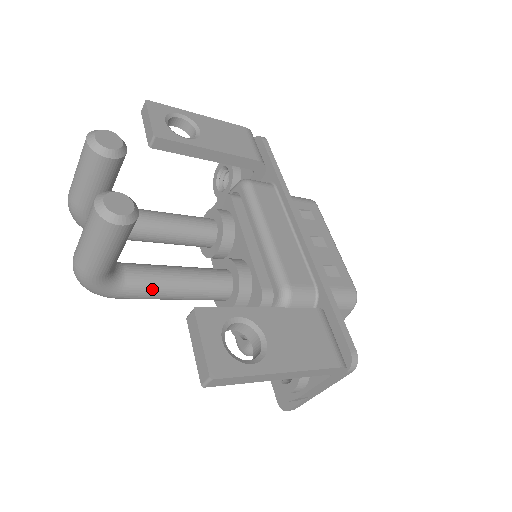
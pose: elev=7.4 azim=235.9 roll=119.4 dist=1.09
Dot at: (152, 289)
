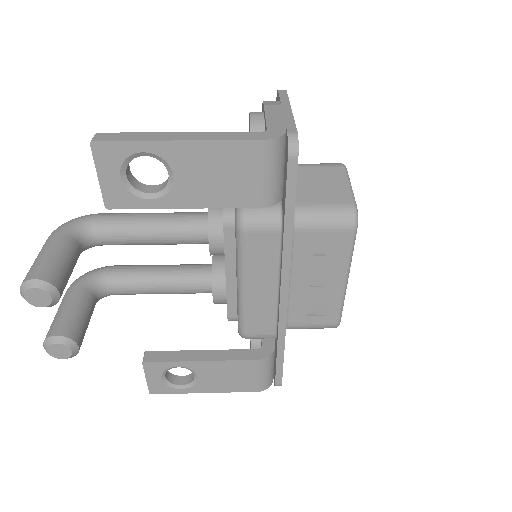
Dot at: occluded
